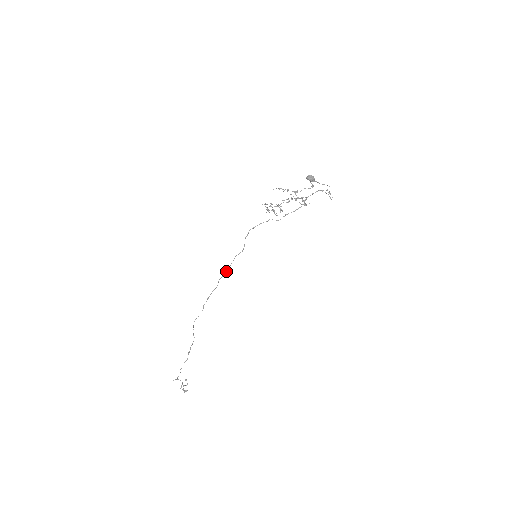
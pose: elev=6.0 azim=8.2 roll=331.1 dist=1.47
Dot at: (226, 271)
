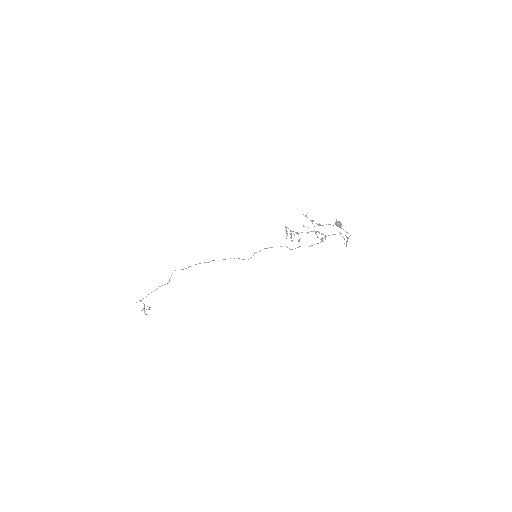
Dot at: (224, 259)
